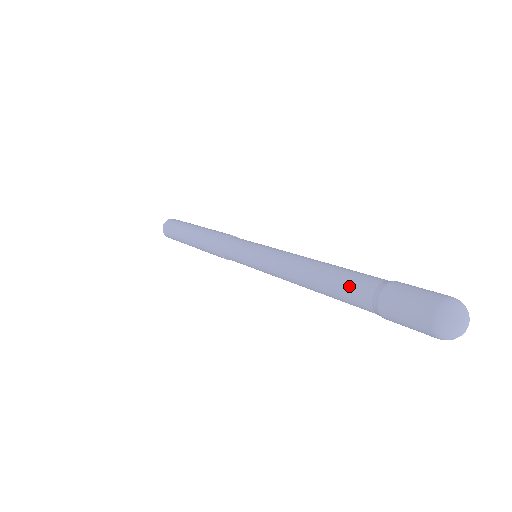
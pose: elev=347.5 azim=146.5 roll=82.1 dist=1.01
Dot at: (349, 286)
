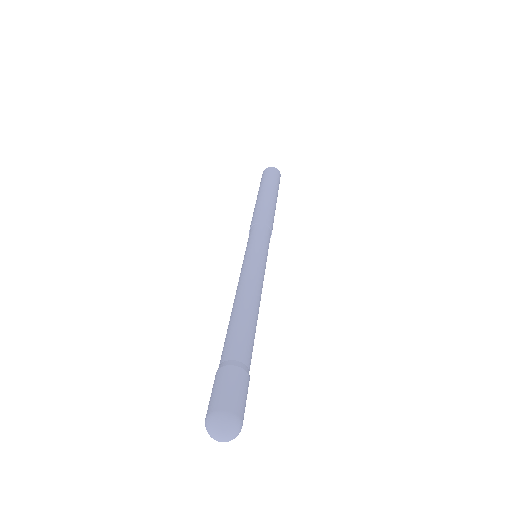
Dot at: (225, 343)
